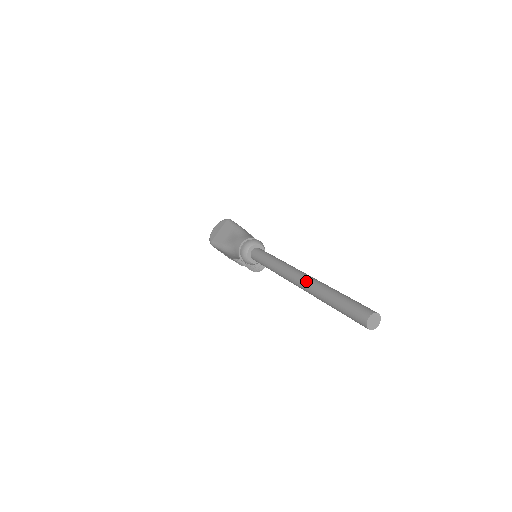
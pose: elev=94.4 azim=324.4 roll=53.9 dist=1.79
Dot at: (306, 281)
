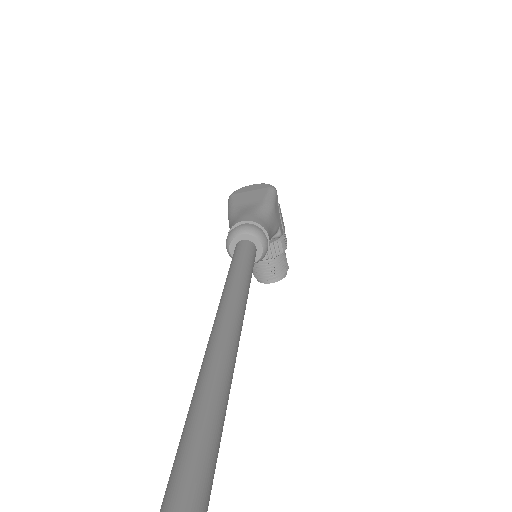
Dot at: (218, 338)
